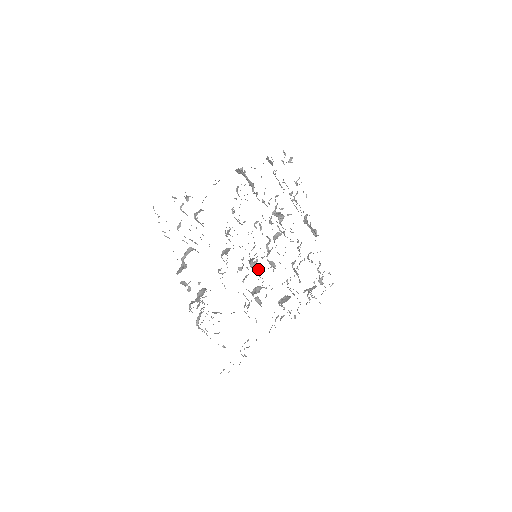
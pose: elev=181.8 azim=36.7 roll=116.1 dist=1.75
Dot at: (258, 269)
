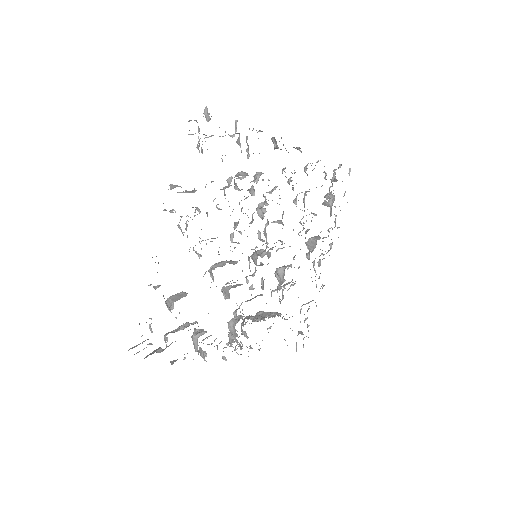
Dot at: (267, 264)
